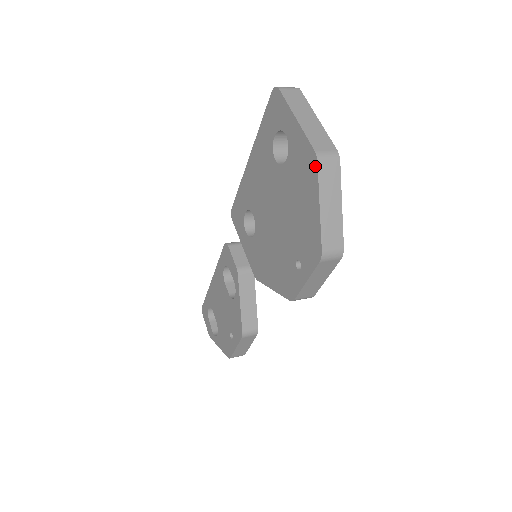
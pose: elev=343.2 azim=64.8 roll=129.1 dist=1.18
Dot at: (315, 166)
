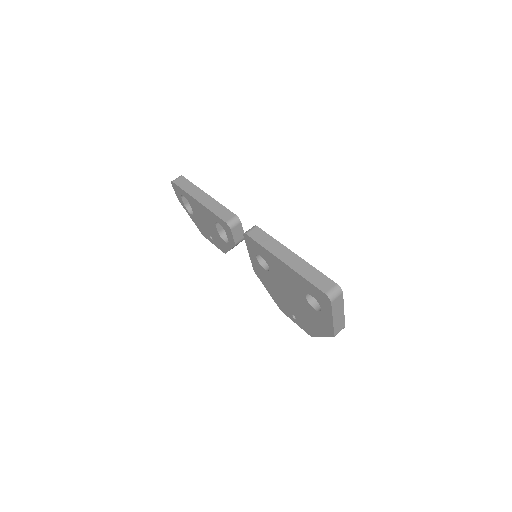
Dot at: (331, 336)
